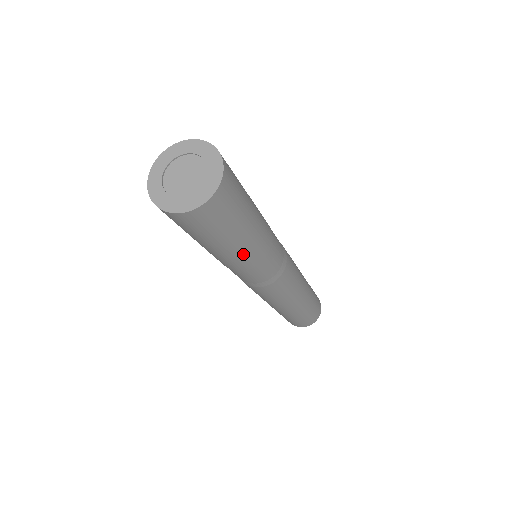
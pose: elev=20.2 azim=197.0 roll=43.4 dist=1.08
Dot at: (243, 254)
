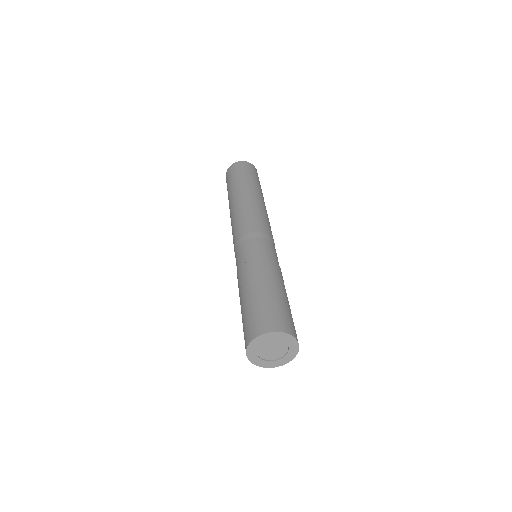
Dot at: occluded
